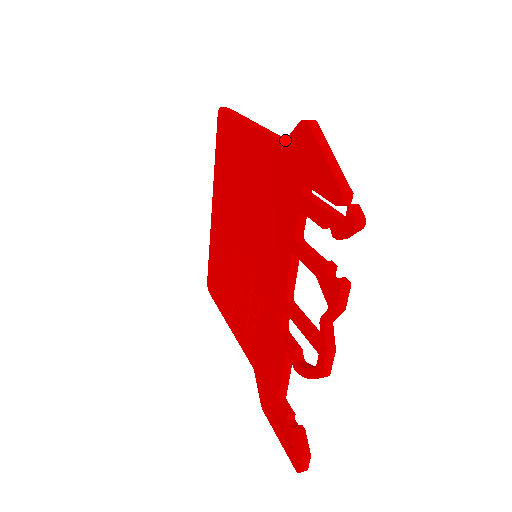
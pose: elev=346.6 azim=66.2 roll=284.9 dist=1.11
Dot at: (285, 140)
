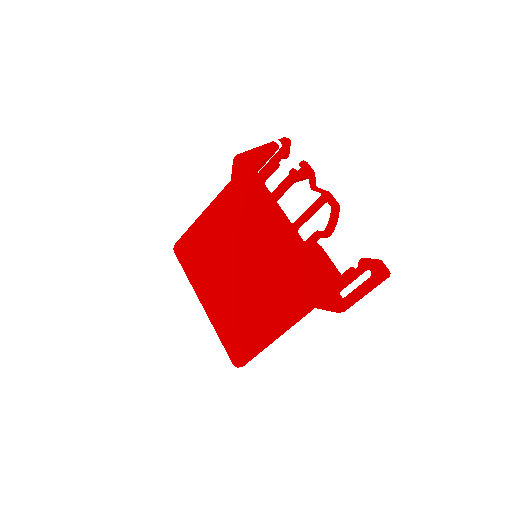
Dot at: (231, 178)
